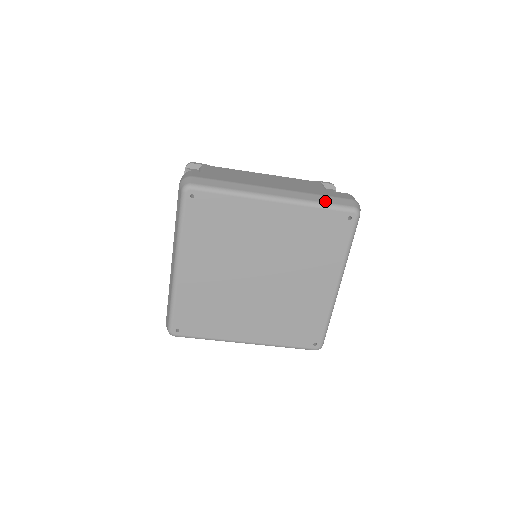
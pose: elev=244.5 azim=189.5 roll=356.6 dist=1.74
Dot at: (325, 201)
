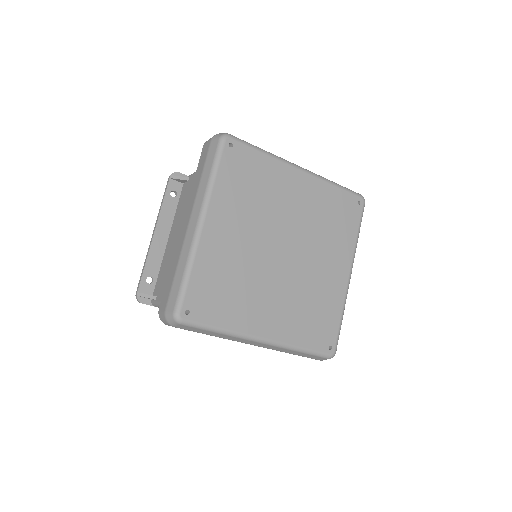
Dot at: (338, 184)
